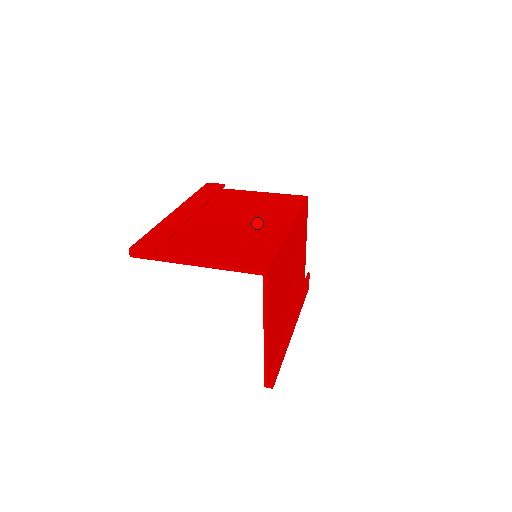
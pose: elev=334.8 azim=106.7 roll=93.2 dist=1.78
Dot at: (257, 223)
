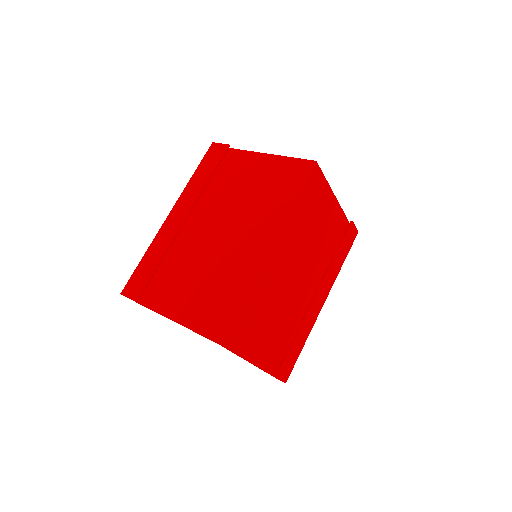
Dot at: (240, 236)
